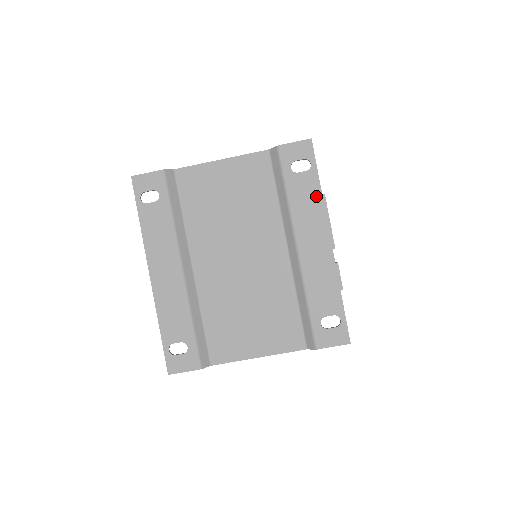
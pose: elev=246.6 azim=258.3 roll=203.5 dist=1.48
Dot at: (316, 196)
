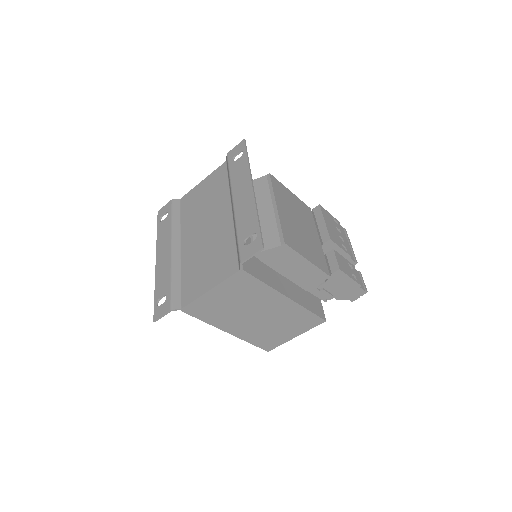
Dot at: (245, 167)
